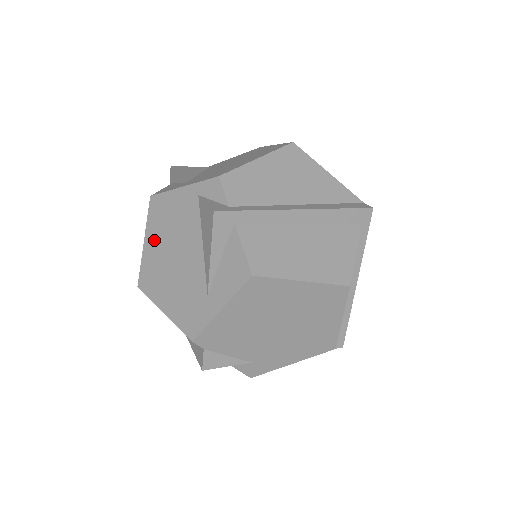
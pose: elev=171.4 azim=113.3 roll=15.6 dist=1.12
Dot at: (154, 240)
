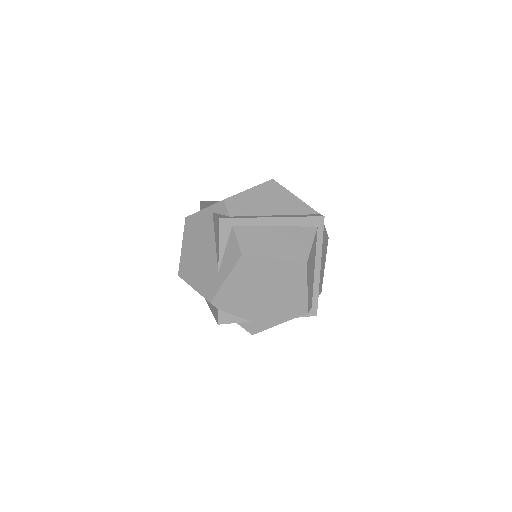
Dot at: (188, 244)
